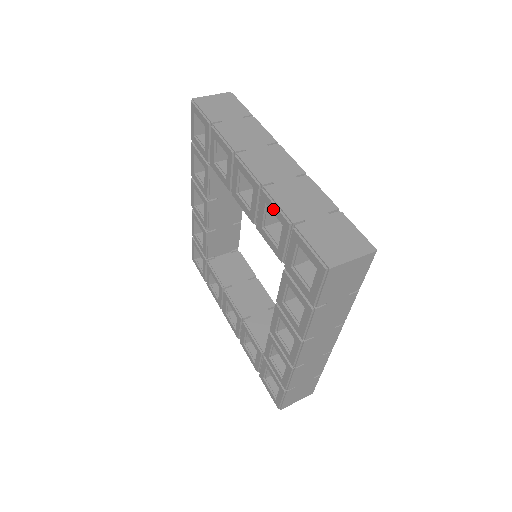
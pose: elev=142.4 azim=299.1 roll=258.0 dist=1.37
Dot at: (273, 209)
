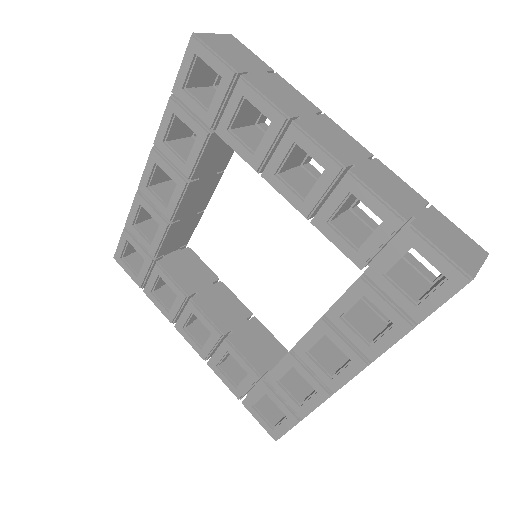
Dot at: (368, 200)
